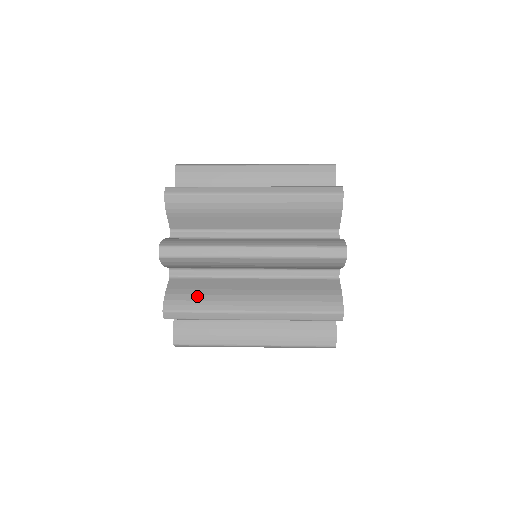
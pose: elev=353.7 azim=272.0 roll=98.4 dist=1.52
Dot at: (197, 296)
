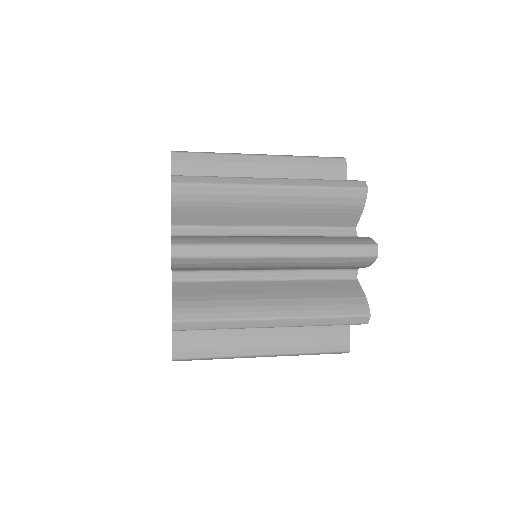
Dot at: (211, 237)
